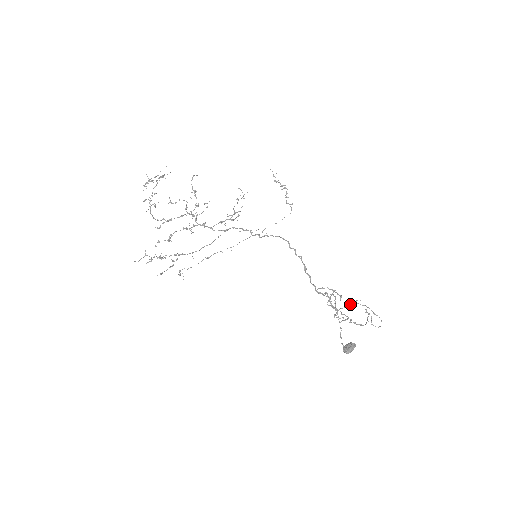
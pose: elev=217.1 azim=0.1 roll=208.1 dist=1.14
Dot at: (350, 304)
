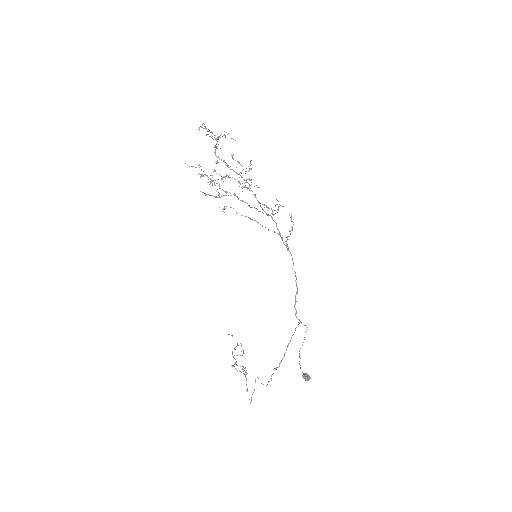
Dot at: (242, 366)
